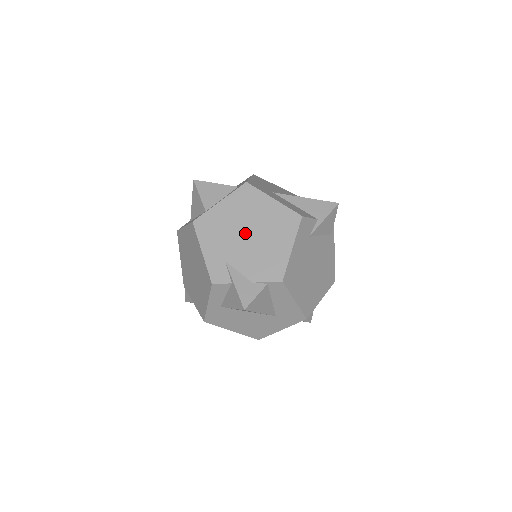
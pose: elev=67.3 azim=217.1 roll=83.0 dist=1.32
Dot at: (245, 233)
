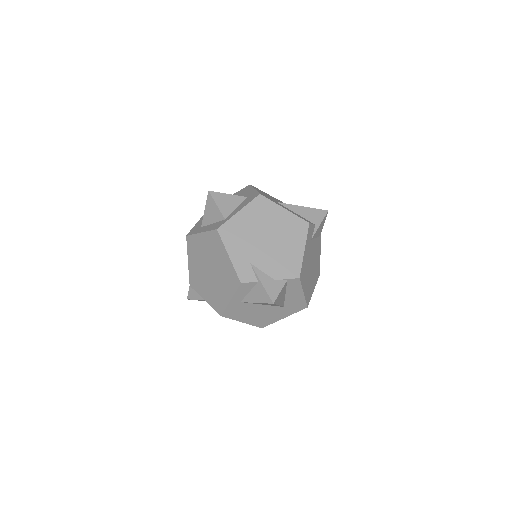
Dot at: (264, 238)
